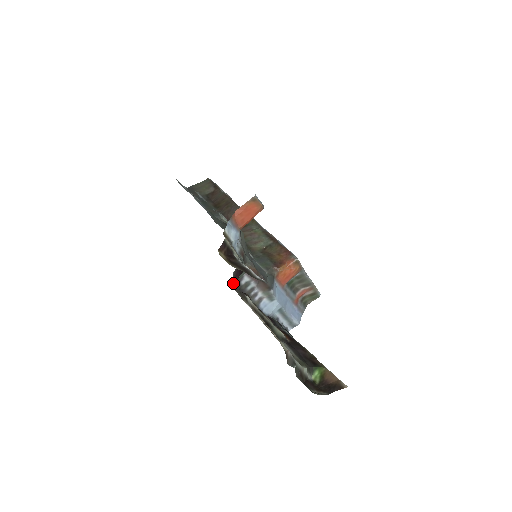
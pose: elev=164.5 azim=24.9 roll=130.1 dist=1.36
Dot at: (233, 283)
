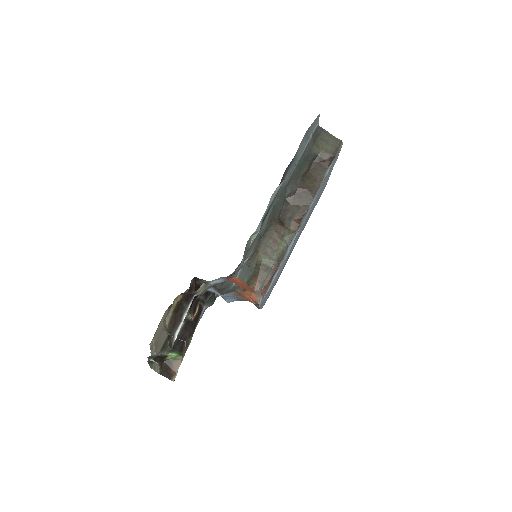
Dot at: occluded
